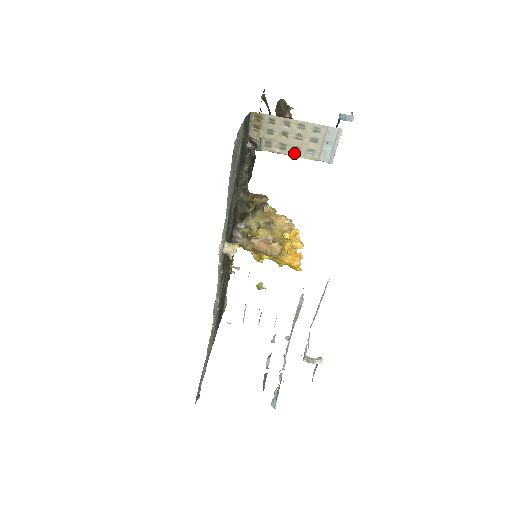
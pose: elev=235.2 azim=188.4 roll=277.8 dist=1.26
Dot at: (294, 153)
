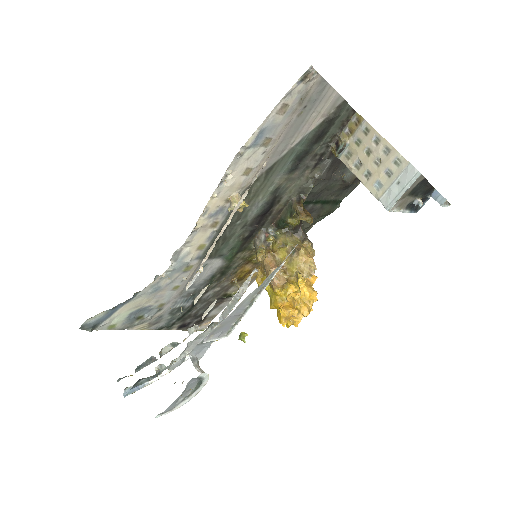
Dot at: (363, 178)
